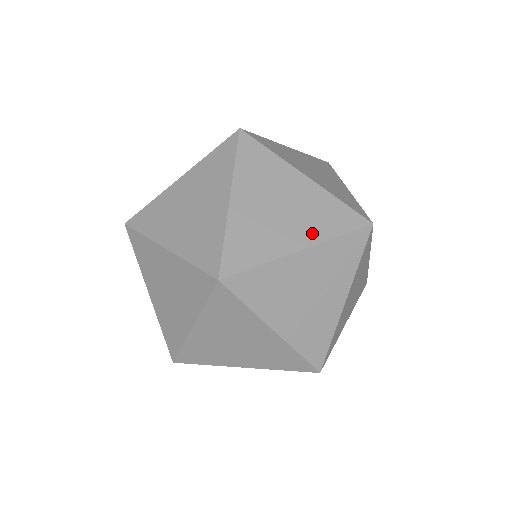
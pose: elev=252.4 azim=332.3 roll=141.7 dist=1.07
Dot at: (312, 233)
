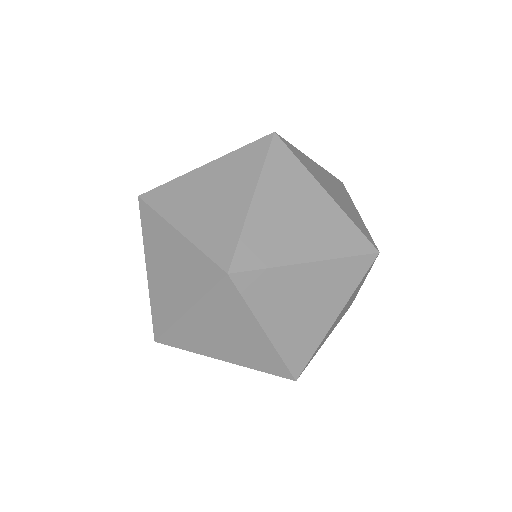
Dot at: (247, 182)
